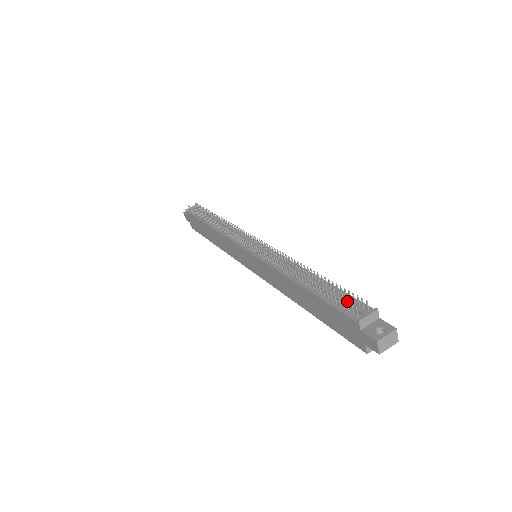
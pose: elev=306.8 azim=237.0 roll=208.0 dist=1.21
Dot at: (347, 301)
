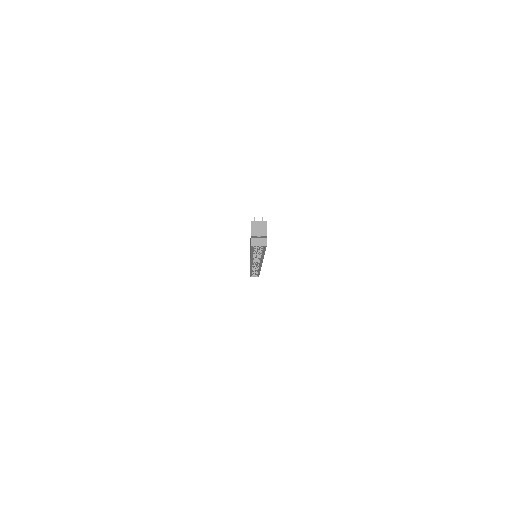
Dot at: occluded
